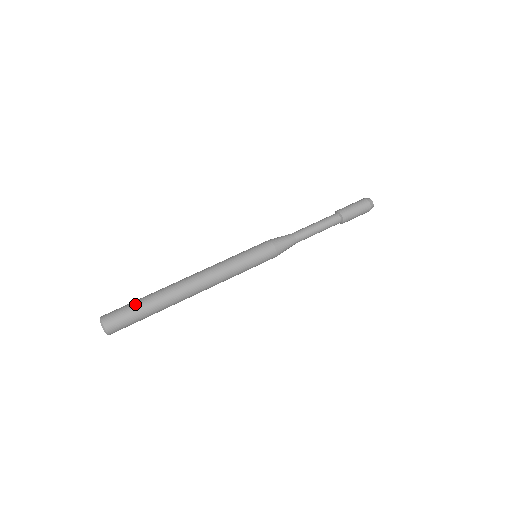
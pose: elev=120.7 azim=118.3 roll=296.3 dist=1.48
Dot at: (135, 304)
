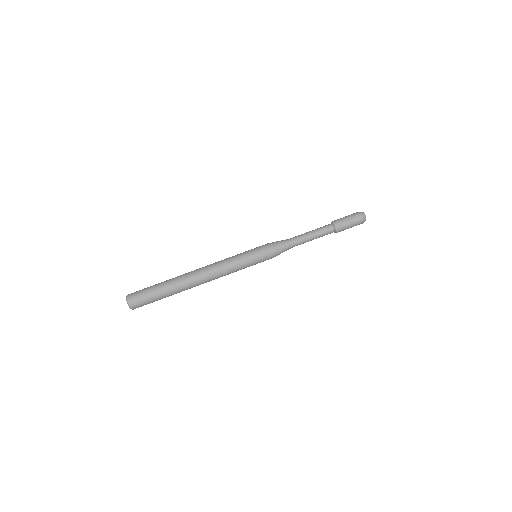
Dot at: (156, 294)
